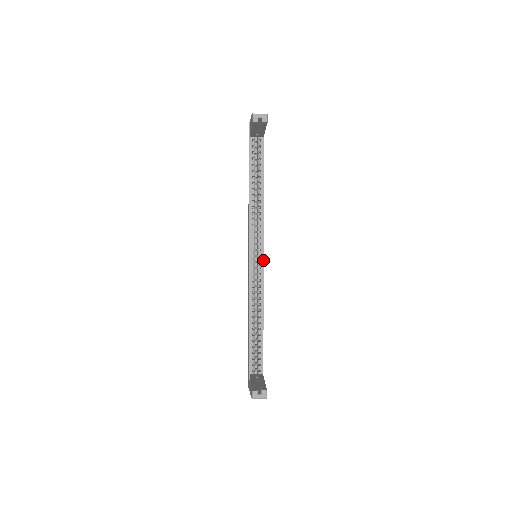
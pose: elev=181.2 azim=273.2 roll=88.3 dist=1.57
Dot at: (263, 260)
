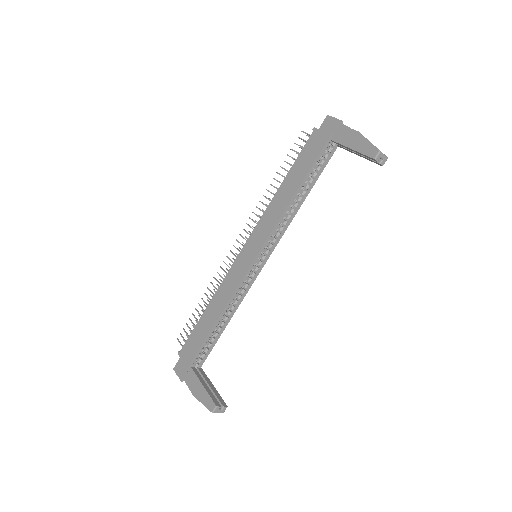
Dot at: (263, 266)
